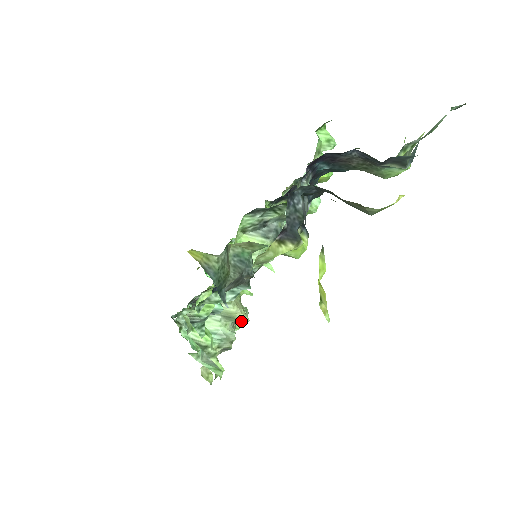
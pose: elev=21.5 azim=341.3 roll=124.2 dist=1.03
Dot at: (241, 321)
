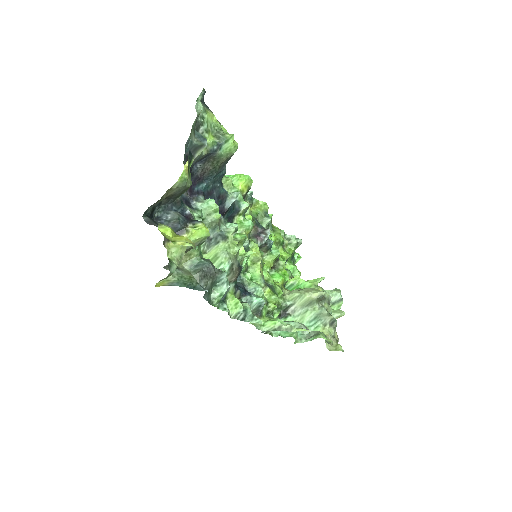
Dot at: (321, 298)
